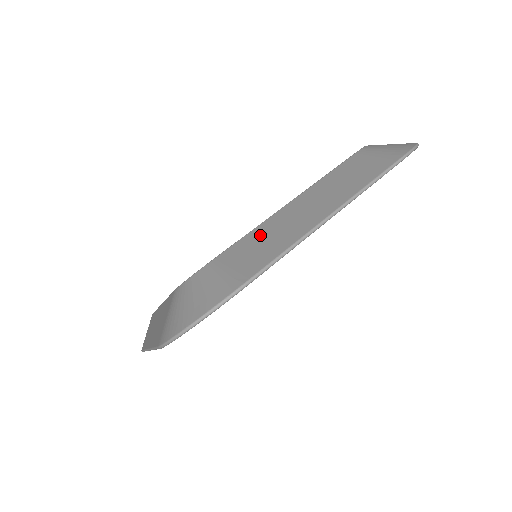
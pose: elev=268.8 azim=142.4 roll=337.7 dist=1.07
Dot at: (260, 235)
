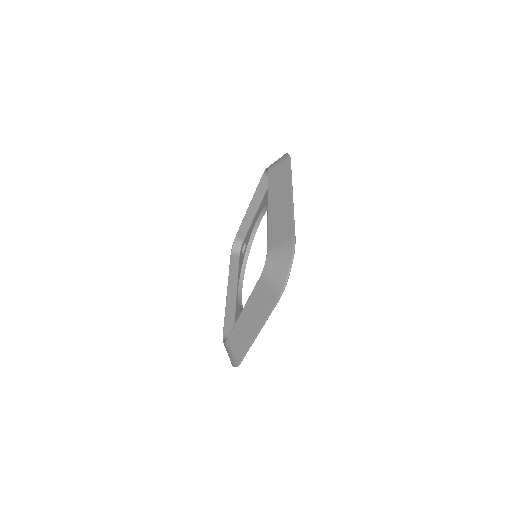
Dot at: (237, 333)
